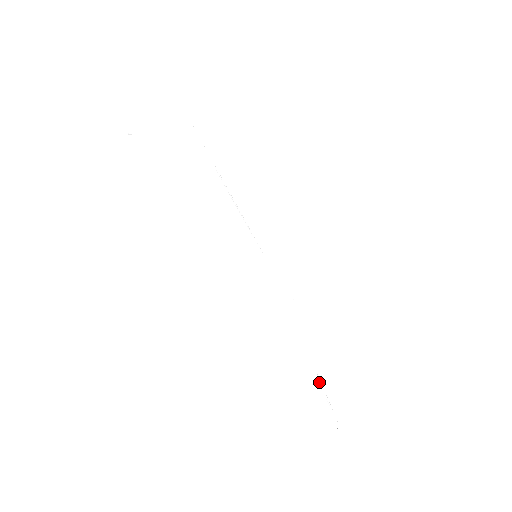
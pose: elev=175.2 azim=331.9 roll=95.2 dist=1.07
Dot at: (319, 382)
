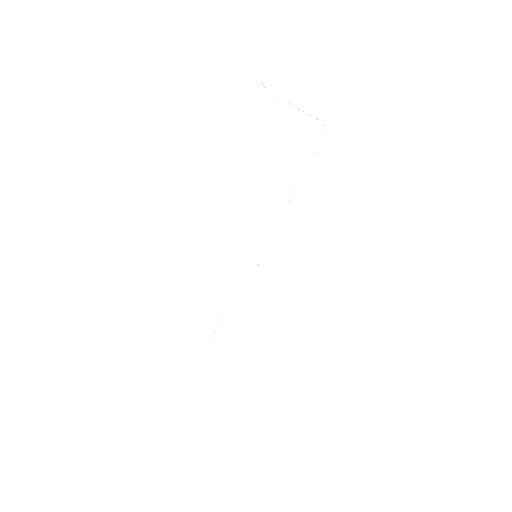
Dot at: (220, 323)
